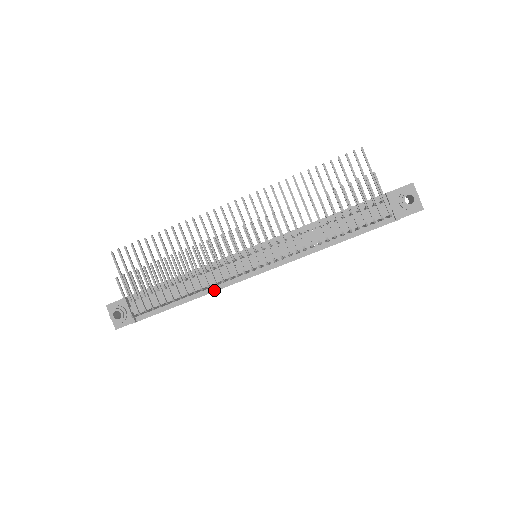
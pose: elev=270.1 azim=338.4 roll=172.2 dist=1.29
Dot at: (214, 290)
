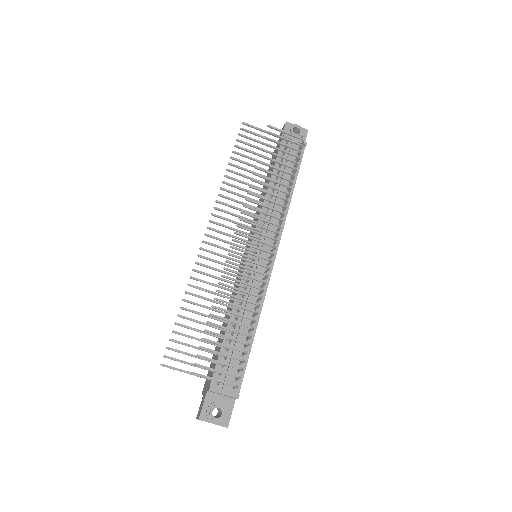
Dot at: (262, 304)
